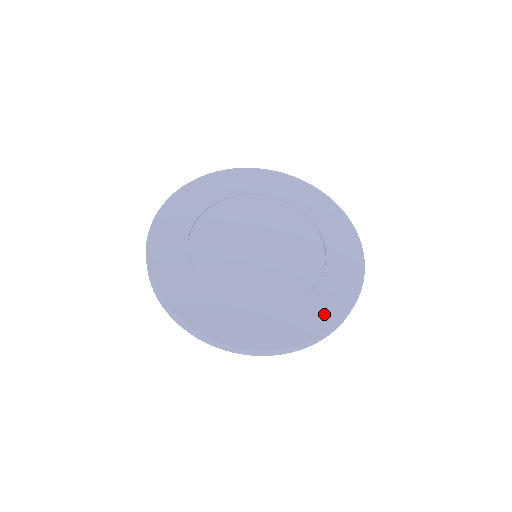
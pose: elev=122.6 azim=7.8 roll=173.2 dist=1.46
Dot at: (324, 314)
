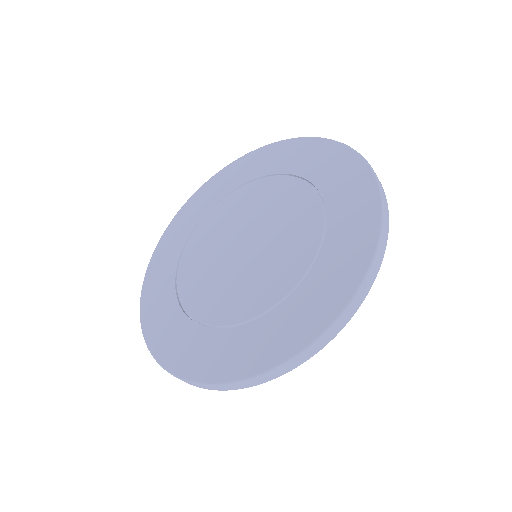
Dot at: (353, 248)
